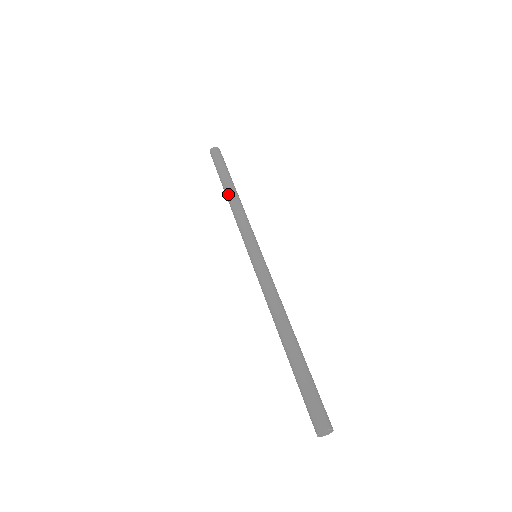
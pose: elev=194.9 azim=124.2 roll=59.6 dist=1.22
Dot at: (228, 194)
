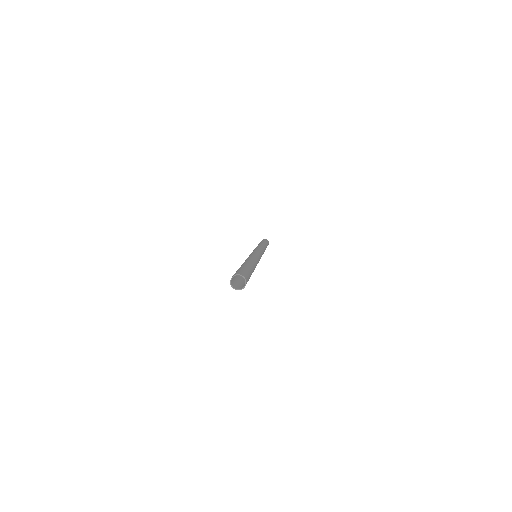
Dot at: occluded
